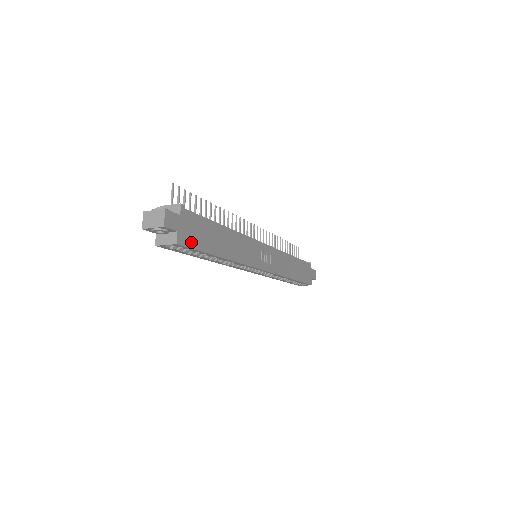
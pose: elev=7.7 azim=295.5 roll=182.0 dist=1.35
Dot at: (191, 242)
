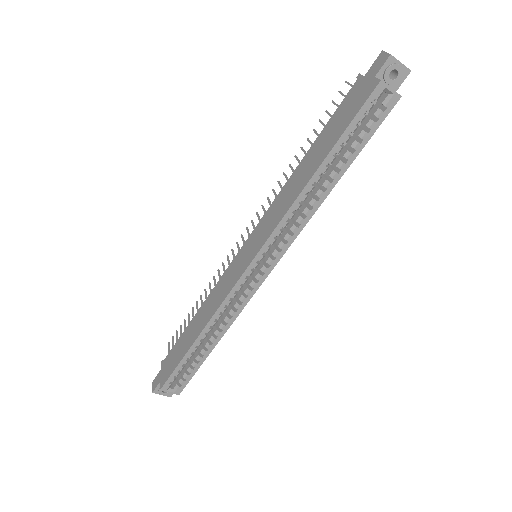
Dot at: (380, 119)
